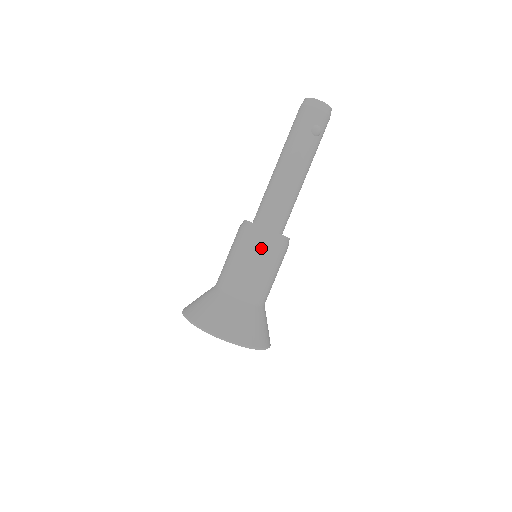
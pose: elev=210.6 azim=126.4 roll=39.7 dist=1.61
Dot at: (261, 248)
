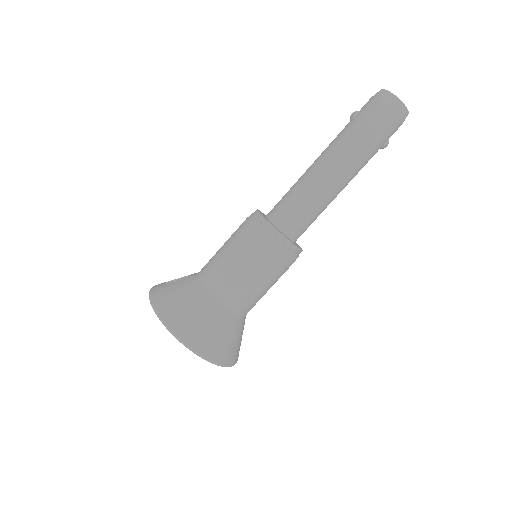
Dot at: (286, 268)
